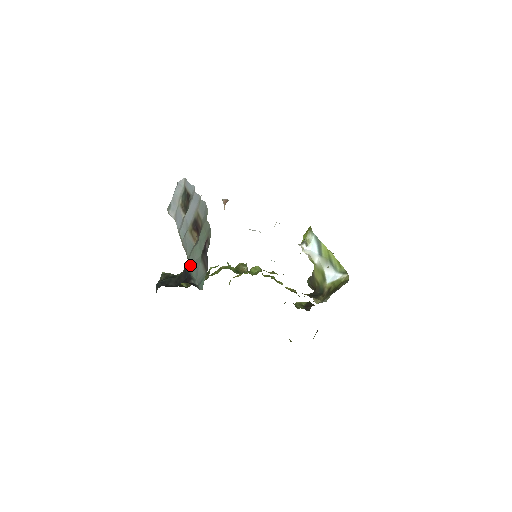
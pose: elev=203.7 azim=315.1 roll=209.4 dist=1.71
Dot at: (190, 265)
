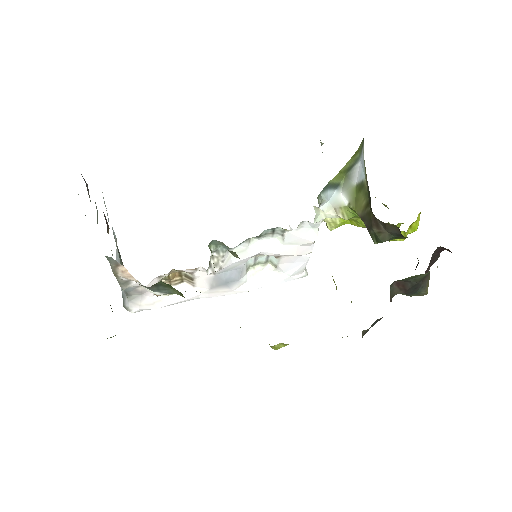
Dot at: occluded
